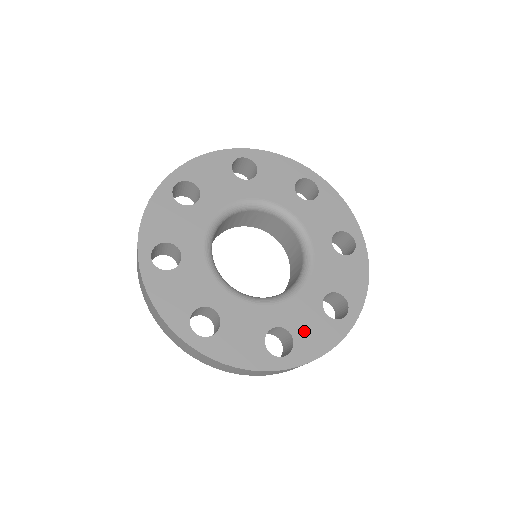
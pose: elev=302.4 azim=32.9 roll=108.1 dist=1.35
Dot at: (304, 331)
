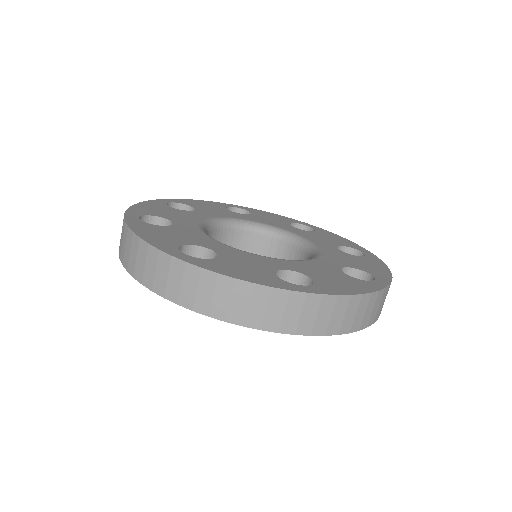
Dot at: (360, 265)
